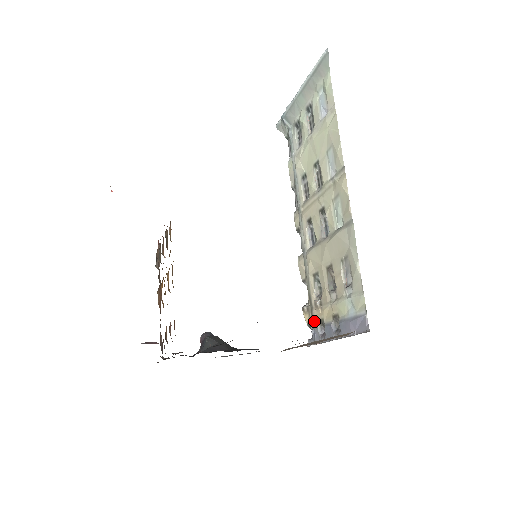
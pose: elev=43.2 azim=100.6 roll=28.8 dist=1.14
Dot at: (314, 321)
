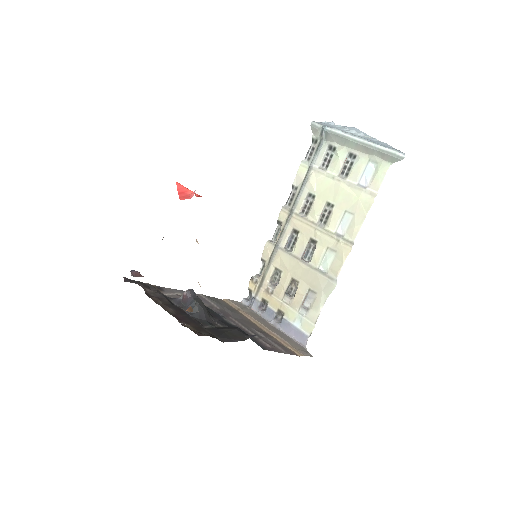
Dot at: (258, 295)
